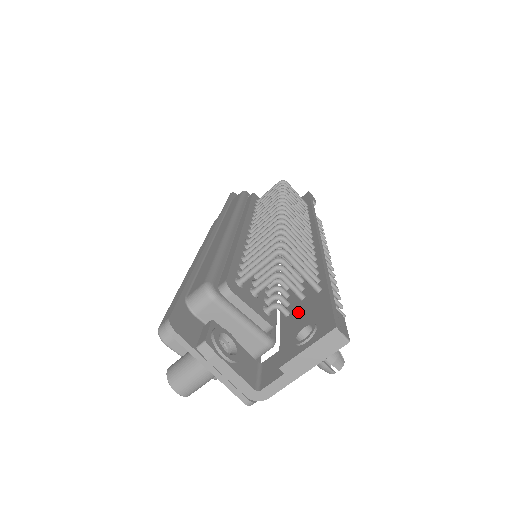
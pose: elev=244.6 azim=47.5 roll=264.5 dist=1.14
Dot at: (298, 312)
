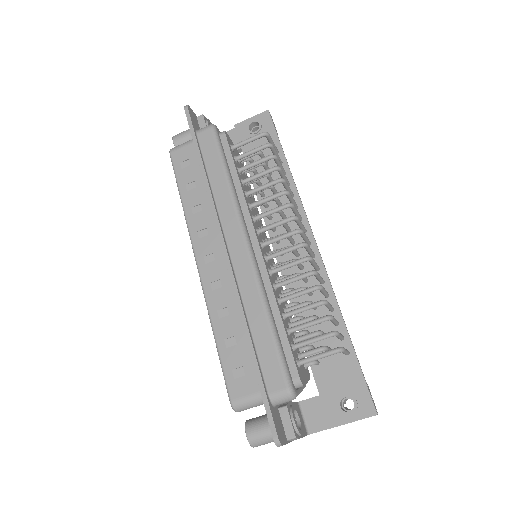
Dot at: (330, 368)
